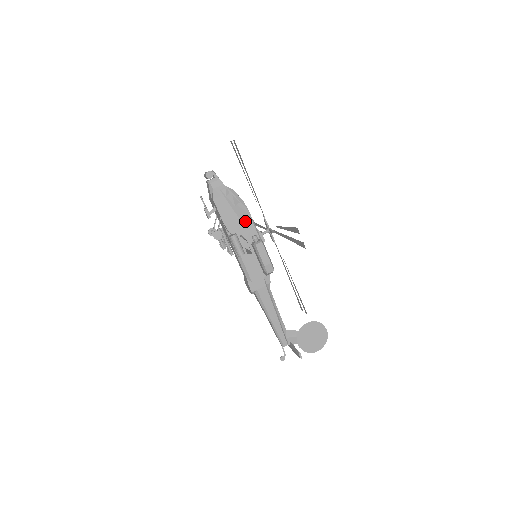
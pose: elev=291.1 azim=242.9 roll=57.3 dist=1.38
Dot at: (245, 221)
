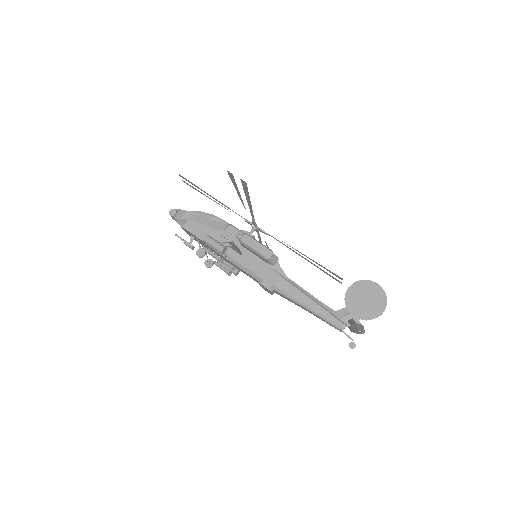
Dot at: (224, 229)
